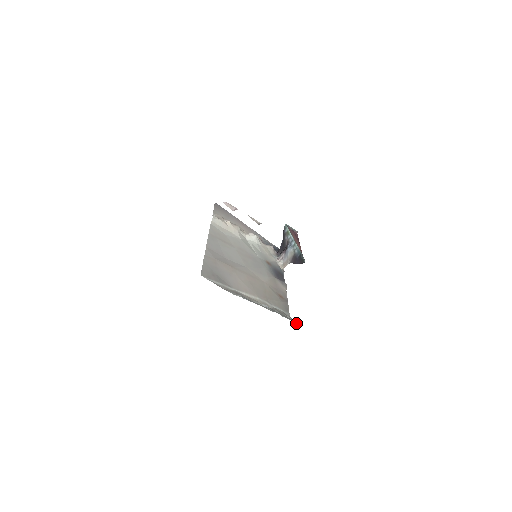
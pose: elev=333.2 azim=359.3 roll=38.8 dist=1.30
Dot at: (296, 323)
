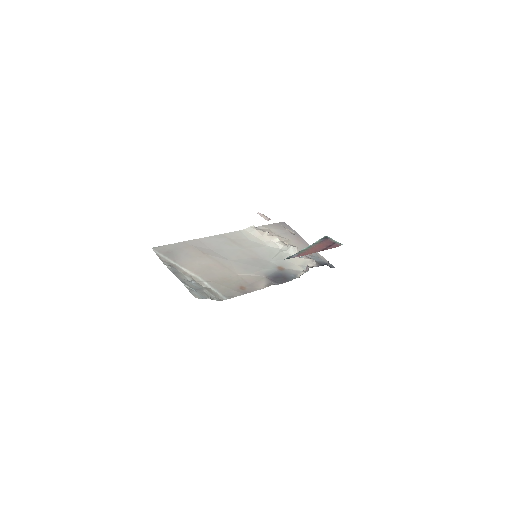
Dot at: (192, 294)
